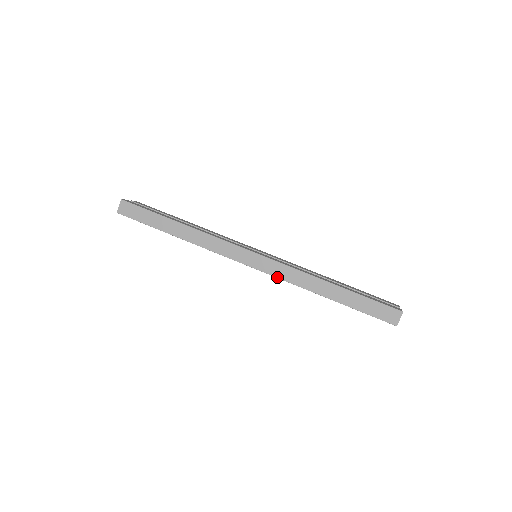
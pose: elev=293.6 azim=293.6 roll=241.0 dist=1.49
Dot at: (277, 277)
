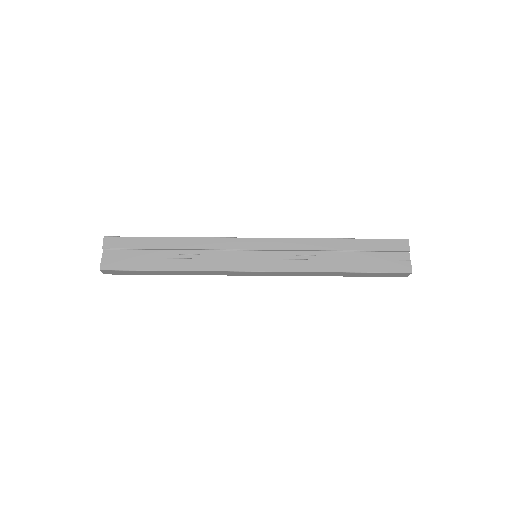
Dot at: occluded
